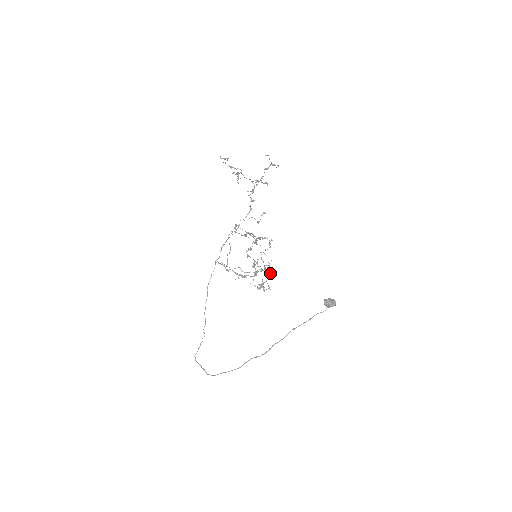
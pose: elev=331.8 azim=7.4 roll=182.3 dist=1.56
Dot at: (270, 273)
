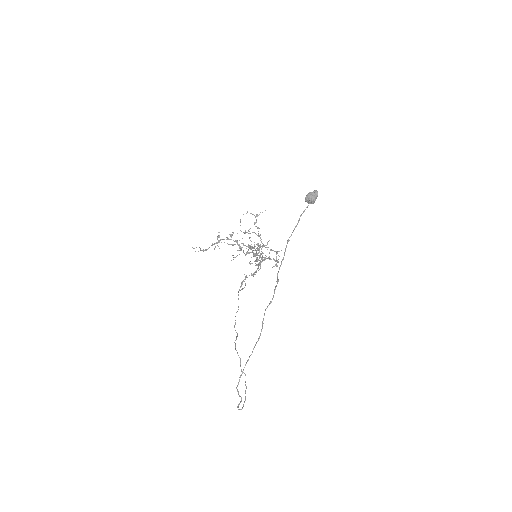
Dot at: occluded
